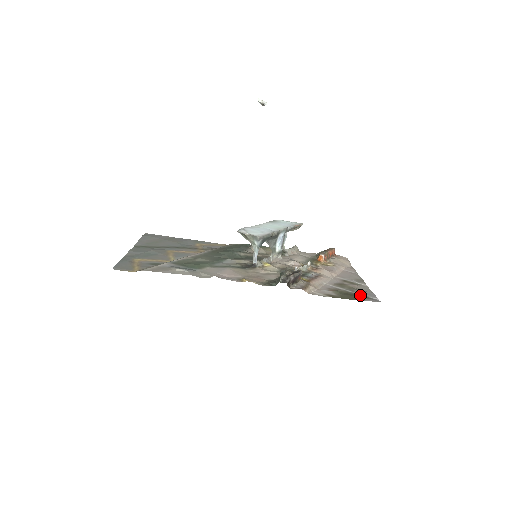
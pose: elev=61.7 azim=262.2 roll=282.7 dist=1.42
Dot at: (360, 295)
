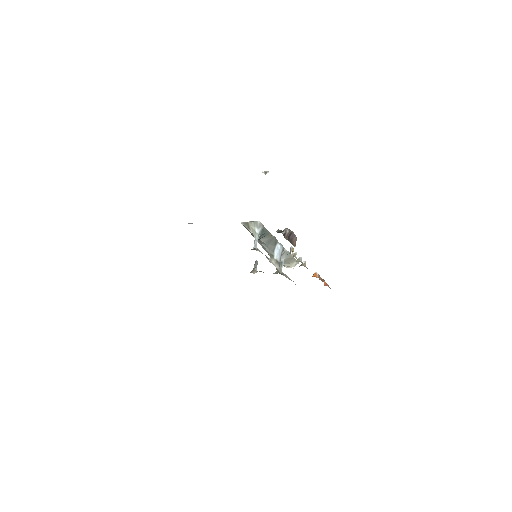
Dot at: occluded
